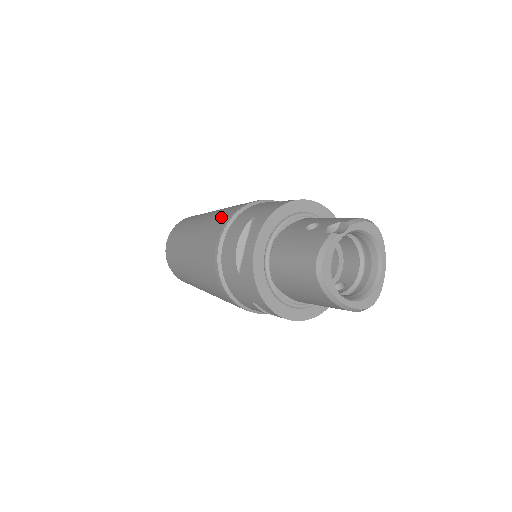
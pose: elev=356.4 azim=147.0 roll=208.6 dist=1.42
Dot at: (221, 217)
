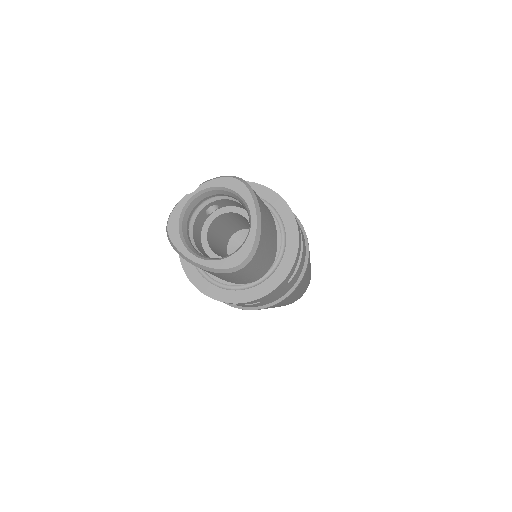
Dot at: occluded
